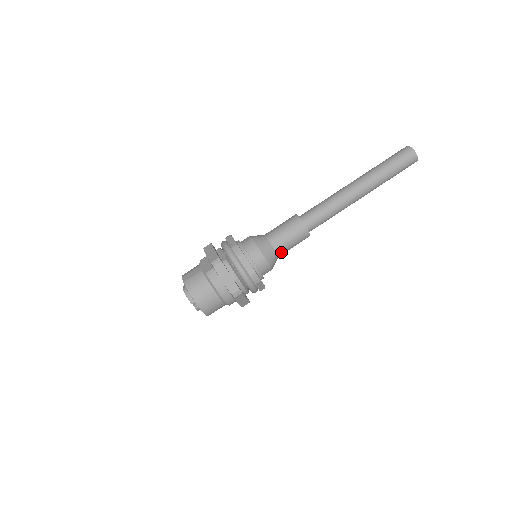
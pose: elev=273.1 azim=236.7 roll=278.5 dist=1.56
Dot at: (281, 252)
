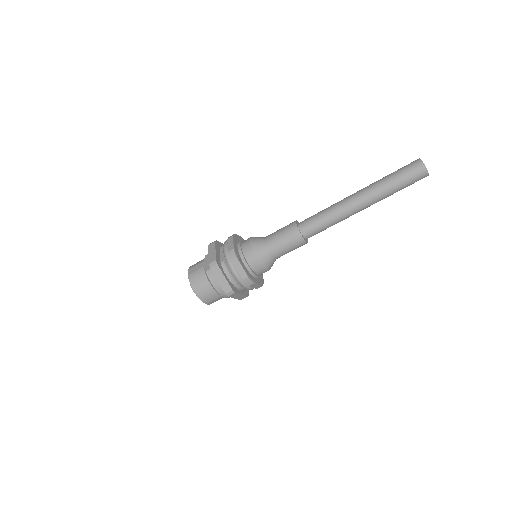
Dot at: (278, 256)
